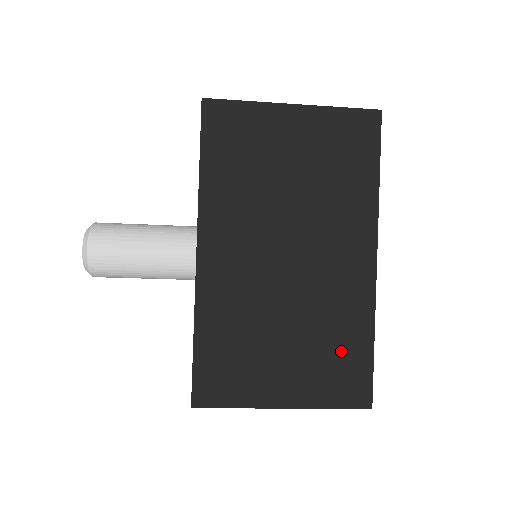
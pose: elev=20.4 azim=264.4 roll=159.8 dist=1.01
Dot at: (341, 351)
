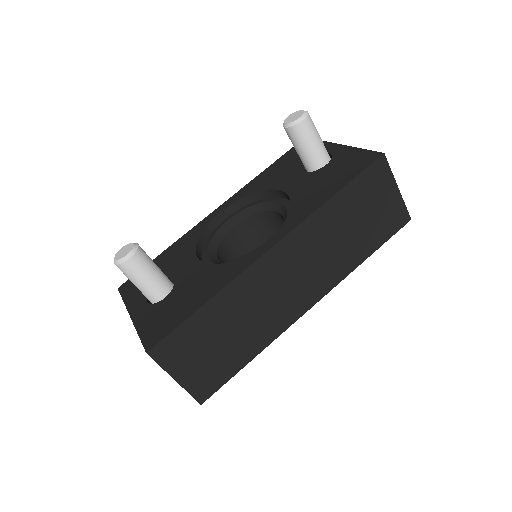
Dot at: occluded
